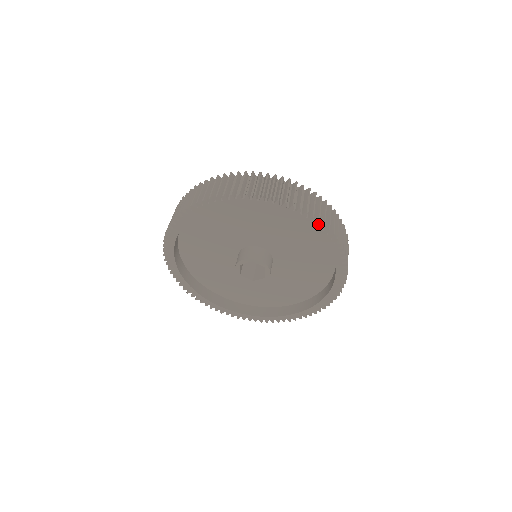
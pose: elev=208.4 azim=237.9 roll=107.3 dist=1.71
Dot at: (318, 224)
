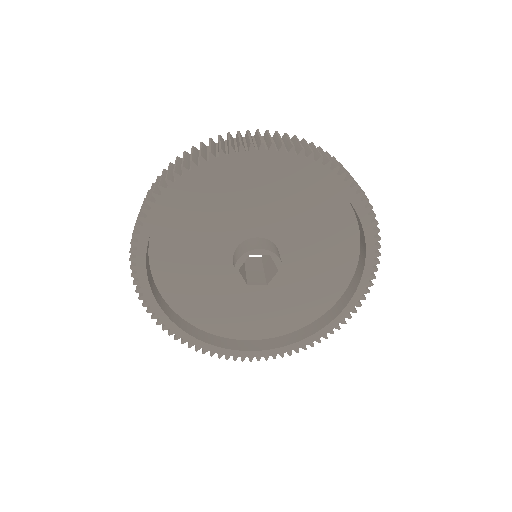
Dot at: (296, 154)
